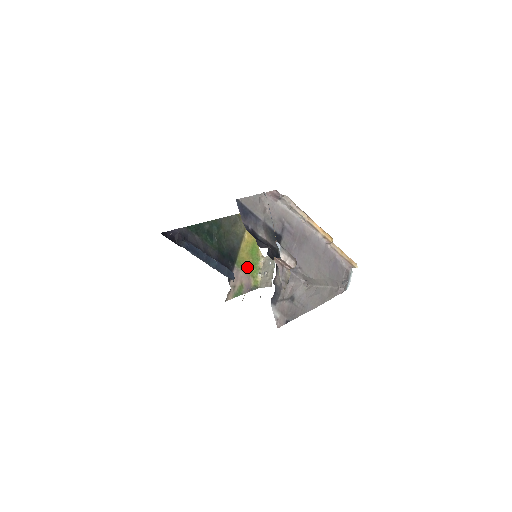
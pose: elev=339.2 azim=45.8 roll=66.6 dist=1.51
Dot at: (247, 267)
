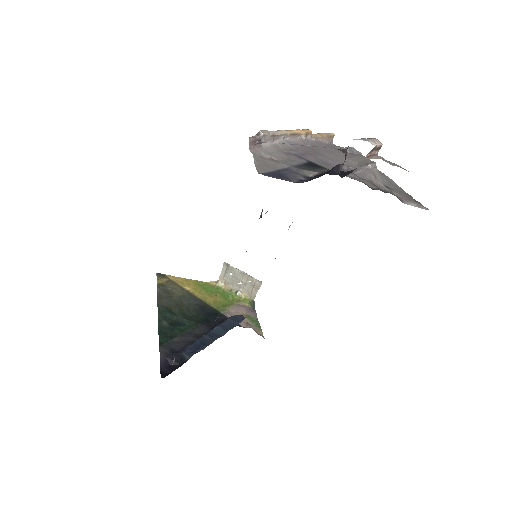
Dot at: (226, 302)
